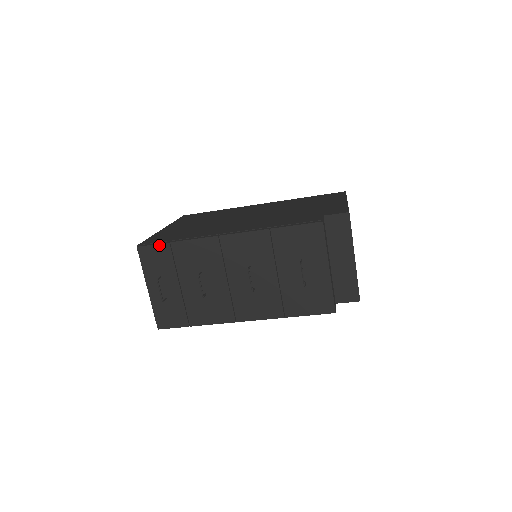
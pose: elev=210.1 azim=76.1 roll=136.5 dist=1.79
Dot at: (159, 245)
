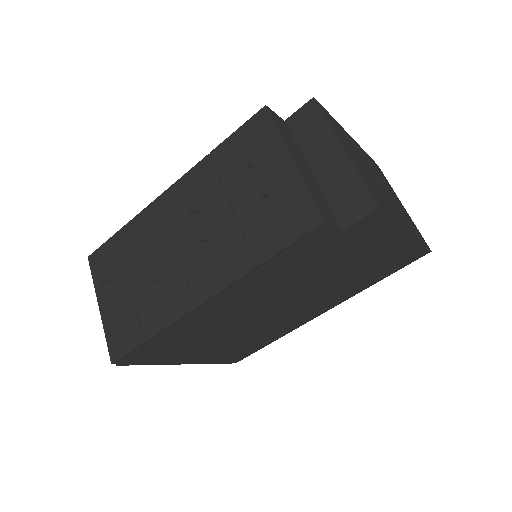
Dot at: (107, 242)
